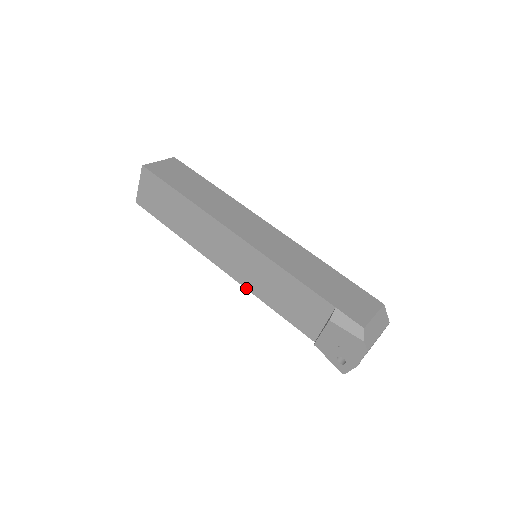
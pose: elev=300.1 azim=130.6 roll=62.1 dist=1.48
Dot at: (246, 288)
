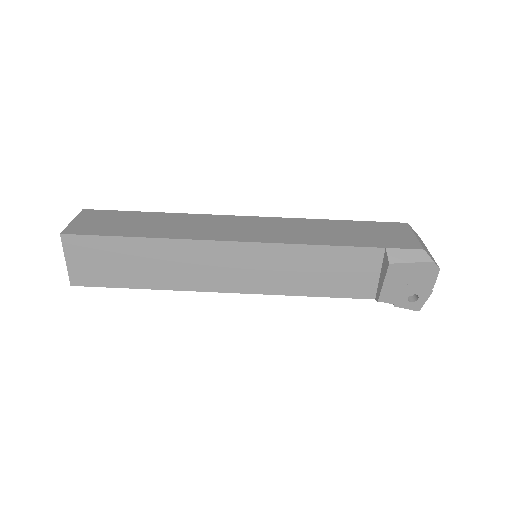
Dot at: (270, 294)
